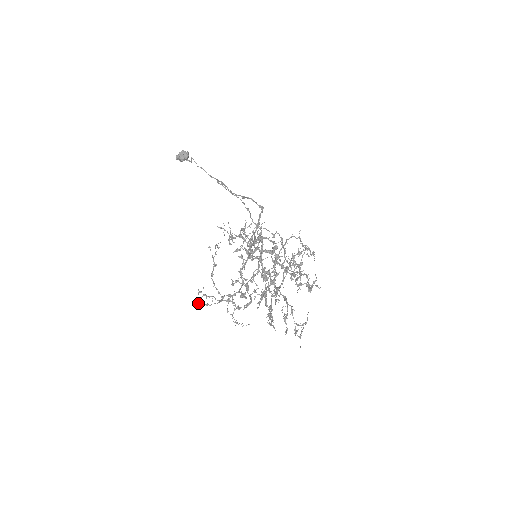
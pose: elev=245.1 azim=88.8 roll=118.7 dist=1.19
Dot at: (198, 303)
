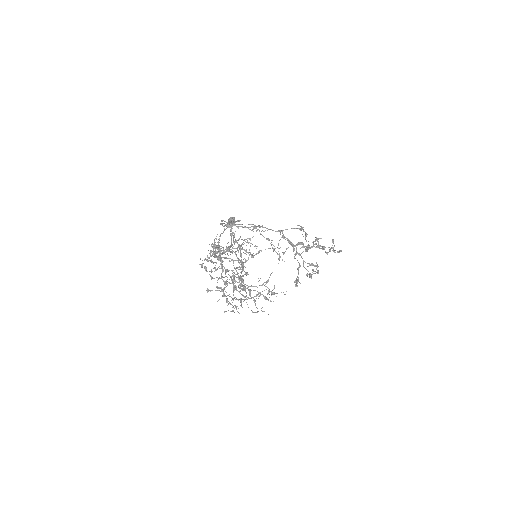
Dot at: occluded
